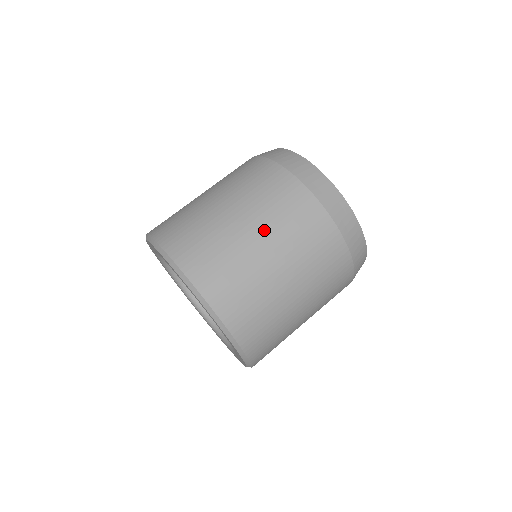
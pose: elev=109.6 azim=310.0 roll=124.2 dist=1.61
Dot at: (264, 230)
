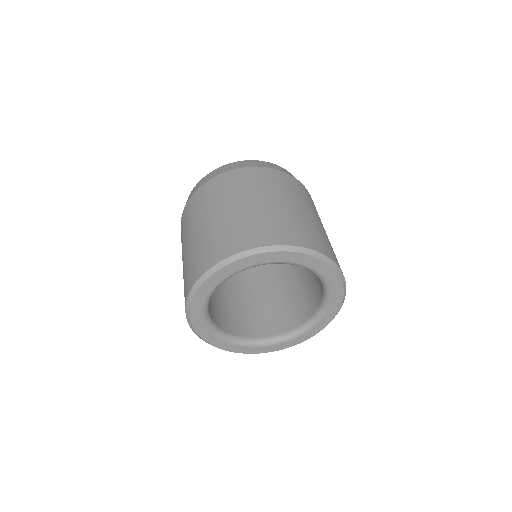
Dot at: (227, 203)
